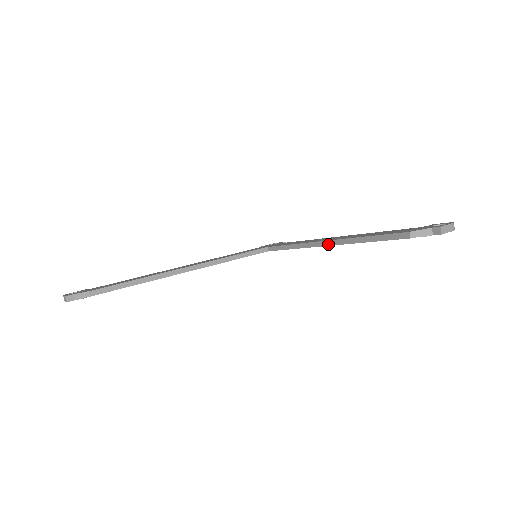
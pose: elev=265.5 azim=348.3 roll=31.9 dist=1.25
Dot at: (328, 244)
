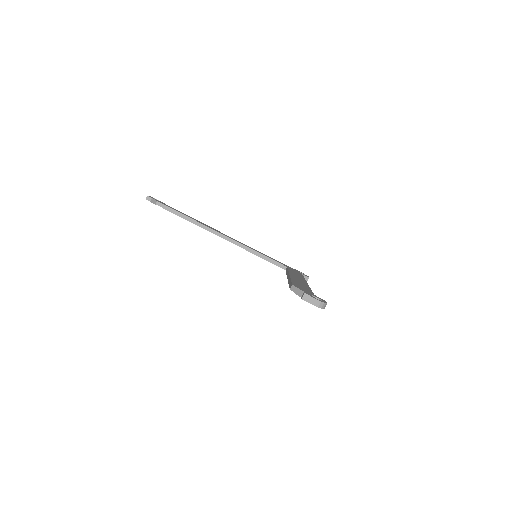
Dot at: occluded
